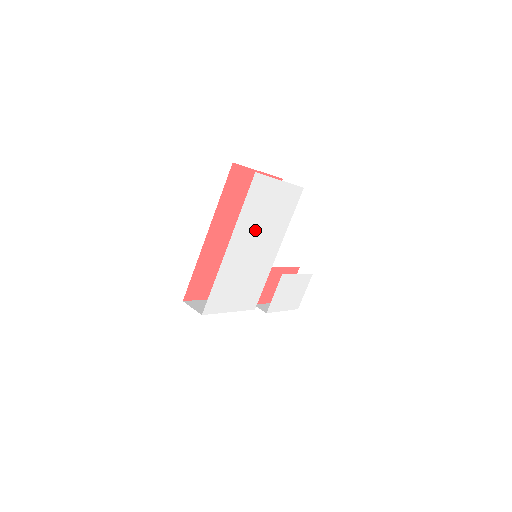
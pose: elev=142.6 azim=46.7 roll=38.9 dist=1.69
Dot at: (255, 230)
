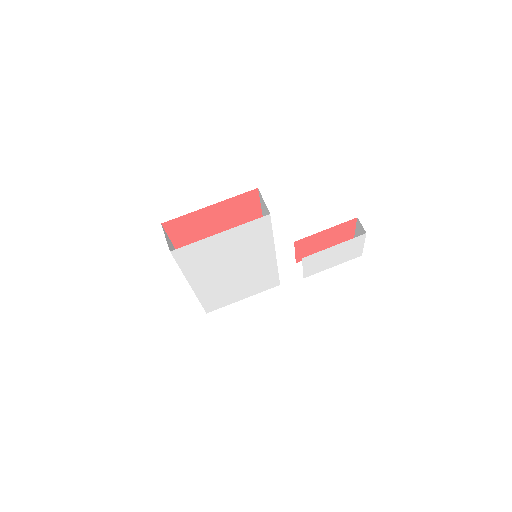
Dot at: (219, 266)
